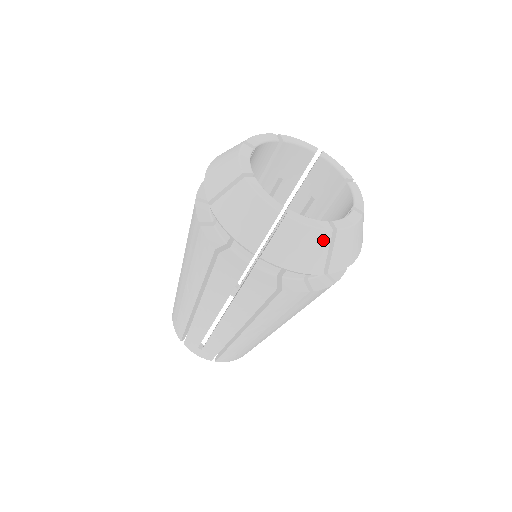
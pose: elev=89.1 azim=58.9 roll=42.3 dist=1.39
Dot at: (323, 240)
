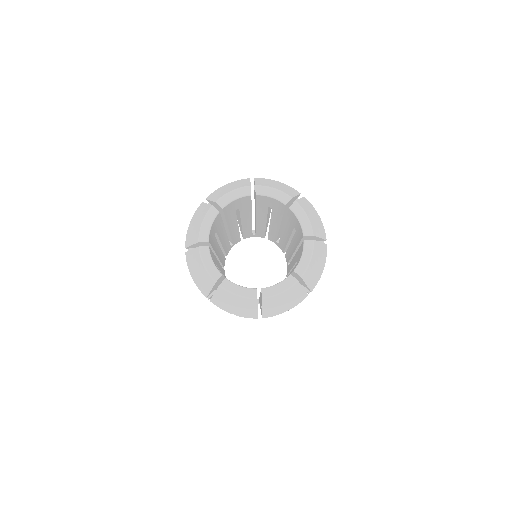
Dot at: (295, 289)
